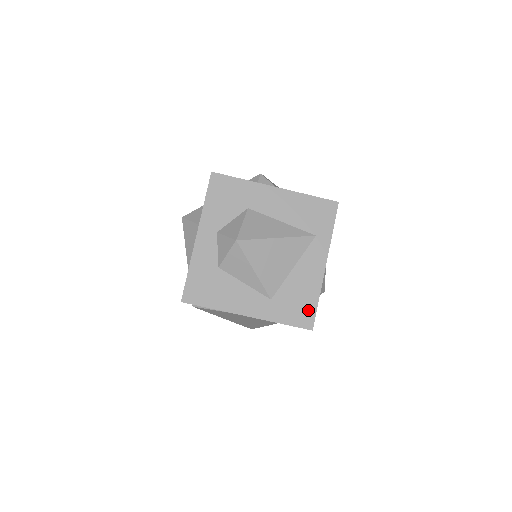
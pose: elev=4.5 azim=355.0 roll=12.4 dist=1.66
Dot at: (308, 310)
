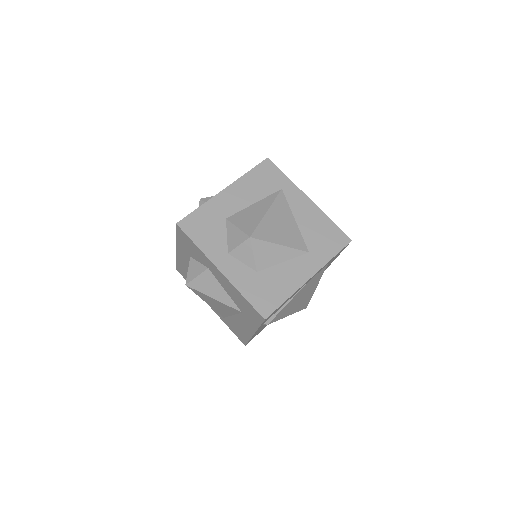
Dot at: (334, 233)
